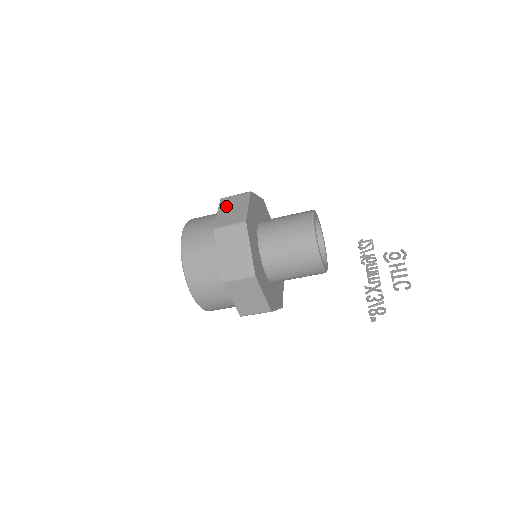
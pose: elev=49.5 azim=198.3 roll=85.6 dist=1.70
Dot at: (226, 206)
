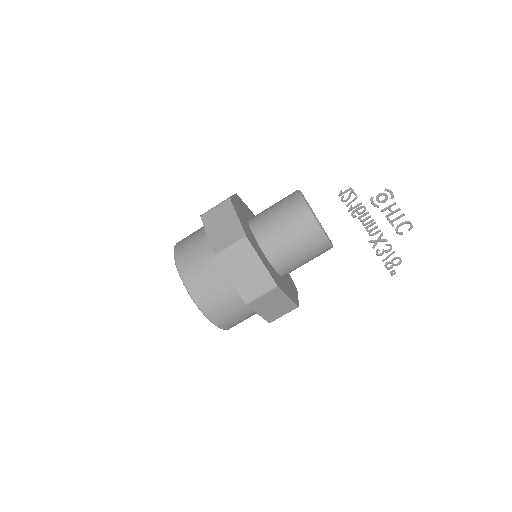
Dot at: (212, 224)
